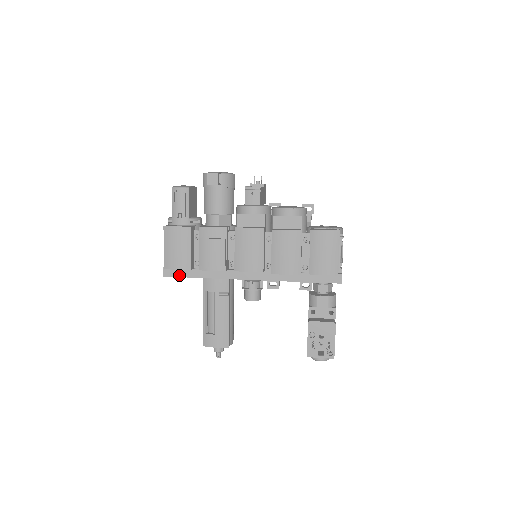
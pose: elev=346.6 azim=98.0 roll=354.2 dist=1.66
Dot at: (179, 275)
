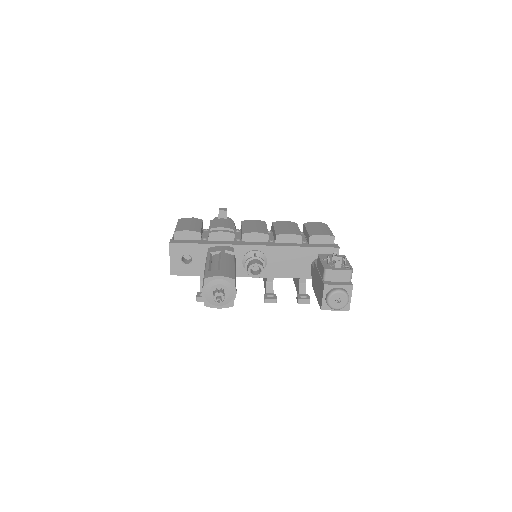
Dot at: (186, 242)
